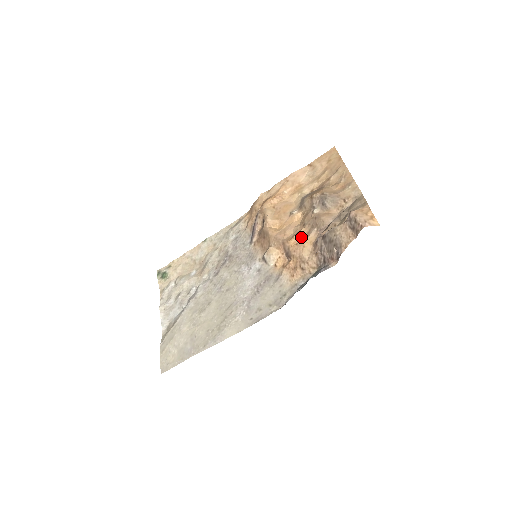
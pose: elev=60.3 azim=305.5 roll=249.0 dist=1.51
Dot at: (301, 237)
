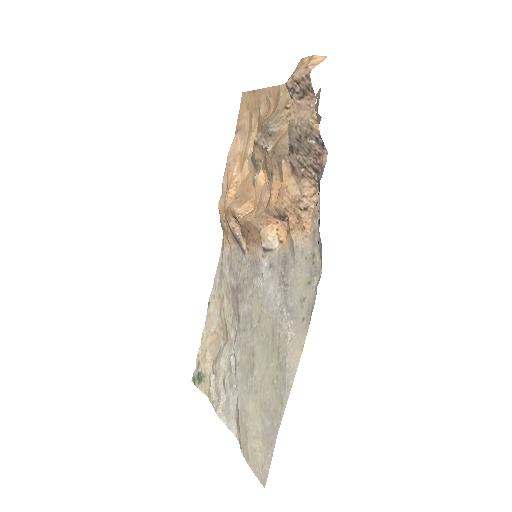
Dot at: (277, 185)
